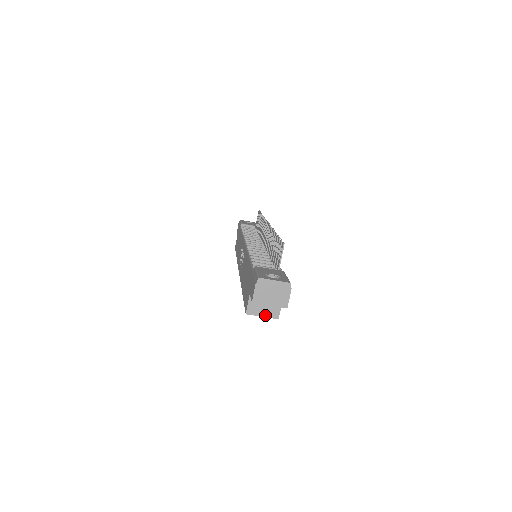
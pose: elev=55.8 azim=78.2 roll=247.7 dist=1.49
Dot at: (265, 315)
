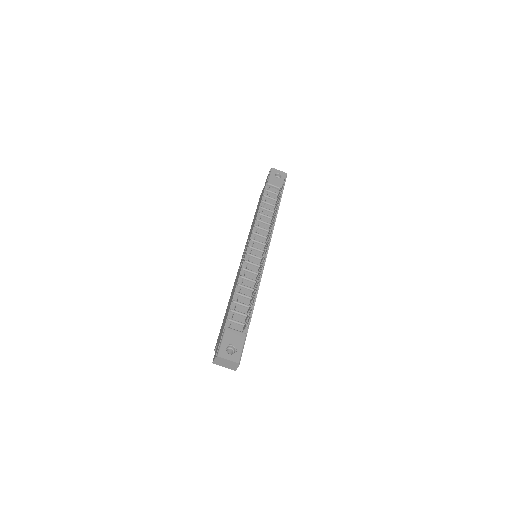
Dot at: occluded
